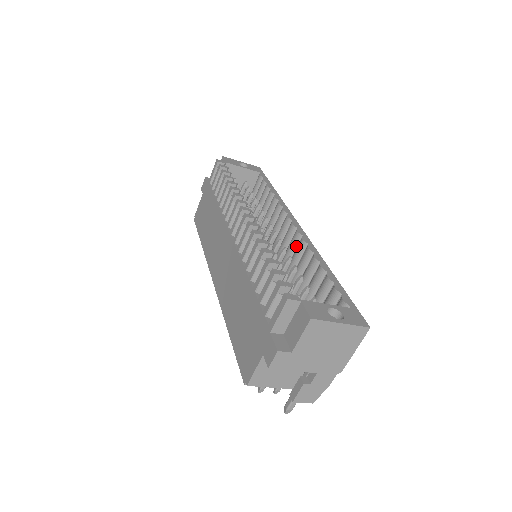
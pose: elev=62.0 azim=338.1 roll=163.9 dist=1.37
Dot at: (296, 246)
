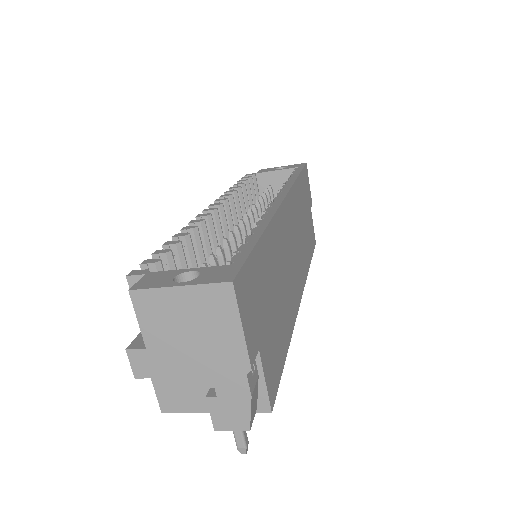
Dot at: occluded
